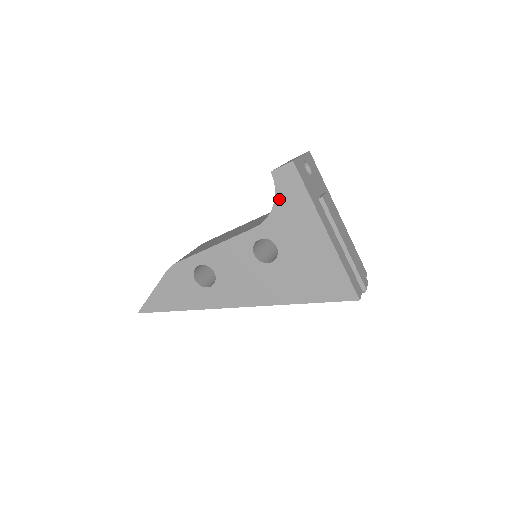
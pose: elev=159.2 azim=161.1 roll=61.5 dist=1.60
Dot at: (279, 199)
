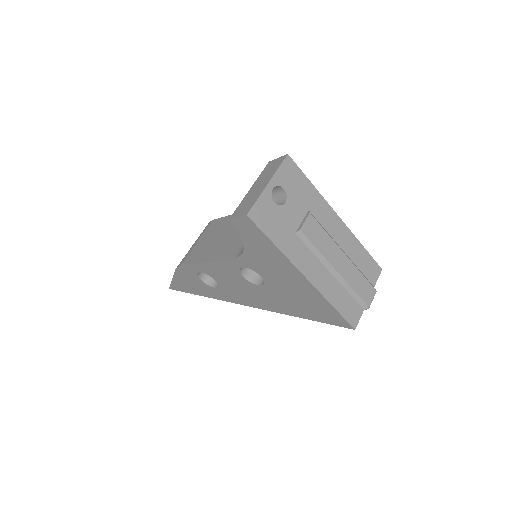
Dot at: (247, 243)
